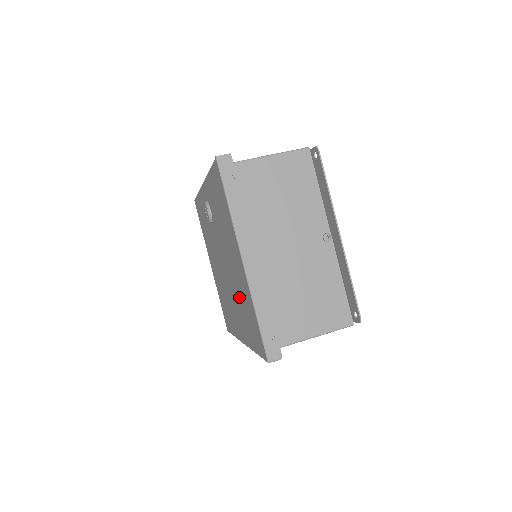
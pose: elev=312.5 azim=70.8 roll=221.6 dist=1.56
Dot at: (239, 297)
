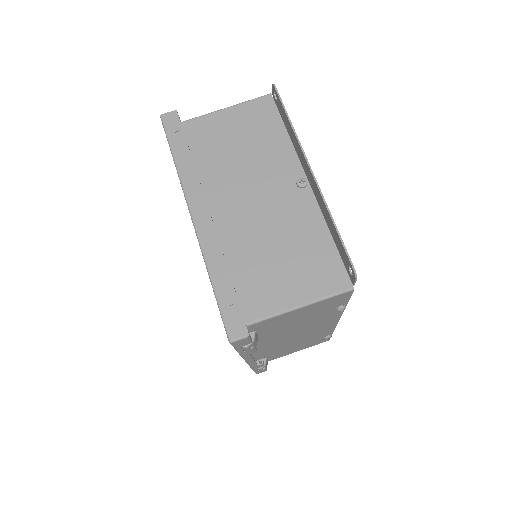
Dot at: occluded
